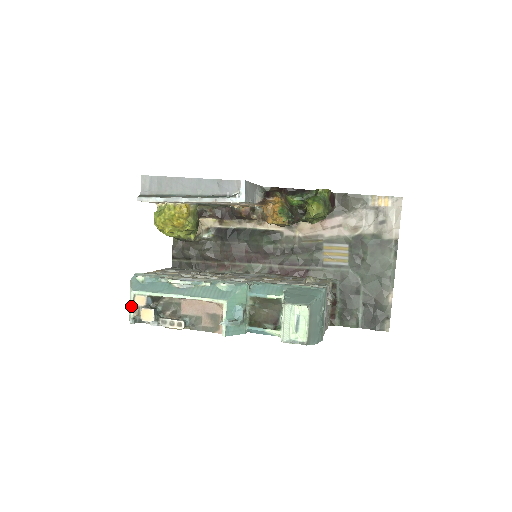
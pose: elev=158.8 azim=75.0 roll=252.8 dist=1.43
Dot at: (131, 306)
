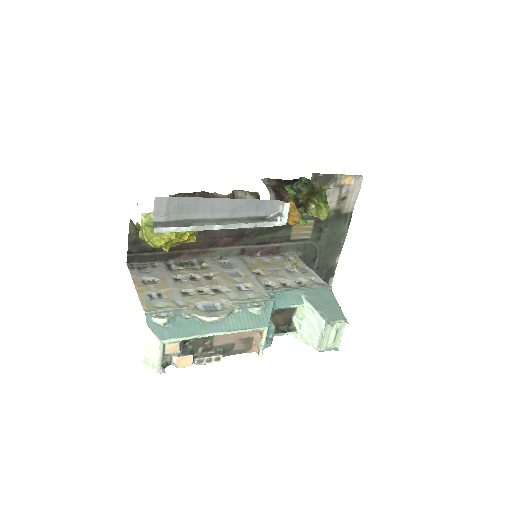
Dot at: (159, 356)
